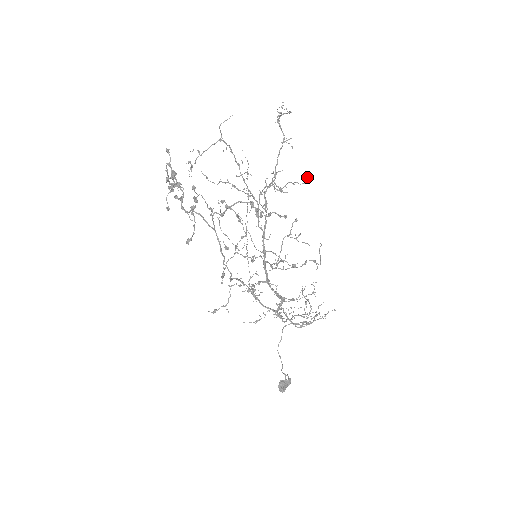
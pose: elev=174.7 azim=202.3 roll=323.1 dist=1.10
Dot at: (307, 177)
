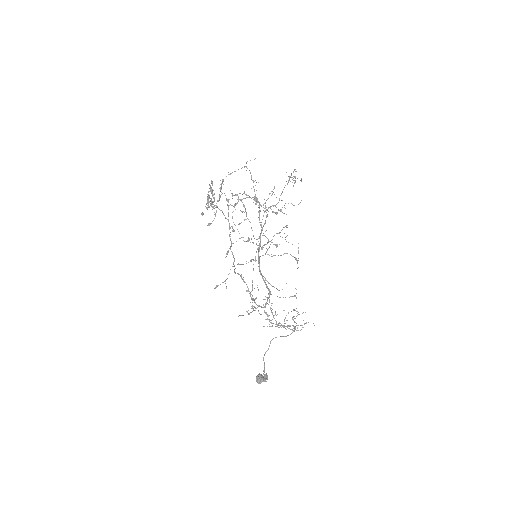
Dot at: (300, 202)
